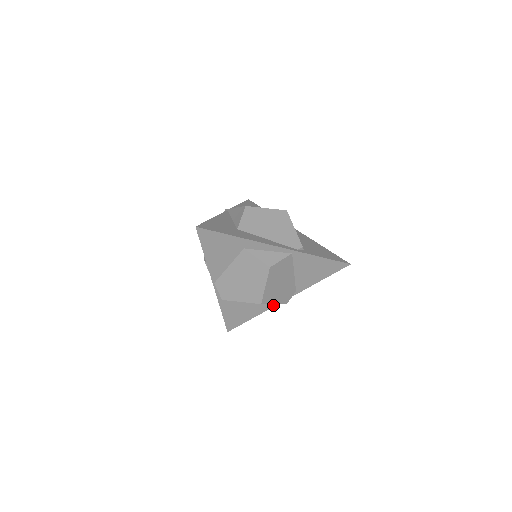
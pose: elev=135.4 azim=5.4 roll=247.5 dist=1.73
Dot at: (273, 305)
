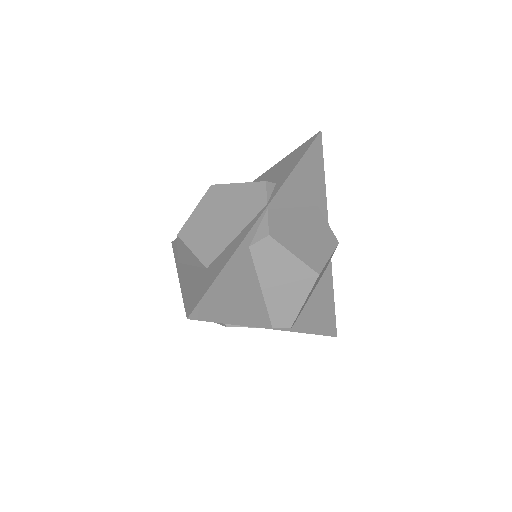
Dot at: (264, 324)
